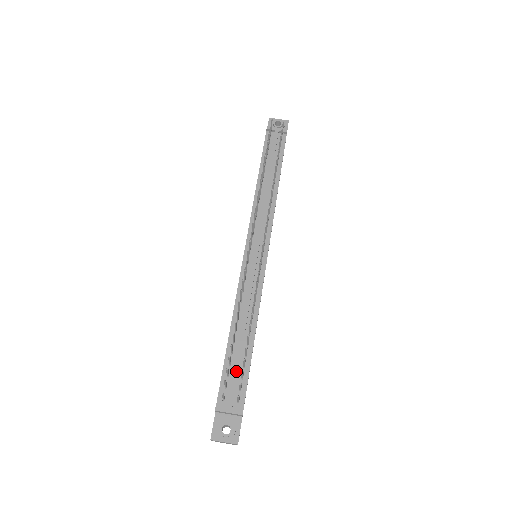
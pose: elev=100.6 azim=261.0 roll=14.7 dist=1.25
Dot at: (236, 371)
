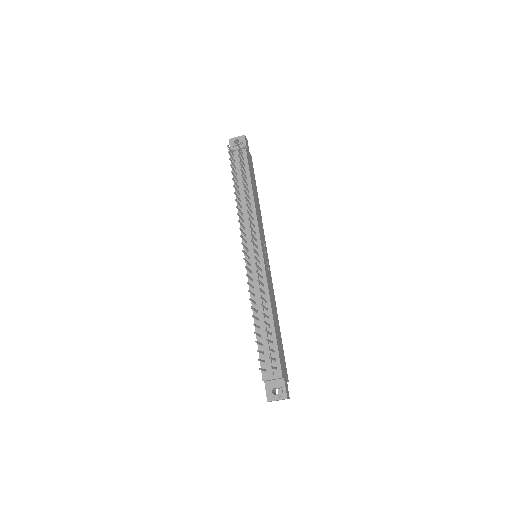
Dot at: (267, 348)
